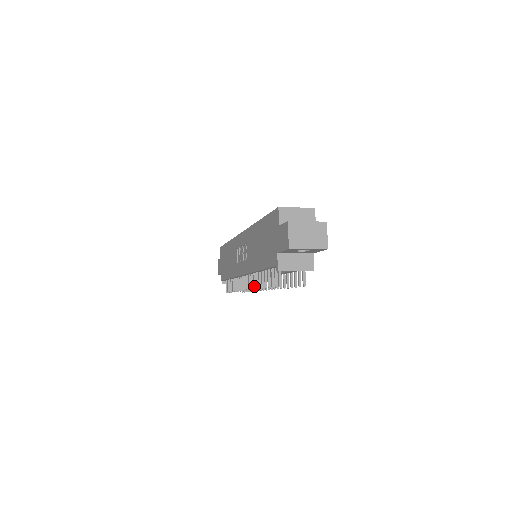
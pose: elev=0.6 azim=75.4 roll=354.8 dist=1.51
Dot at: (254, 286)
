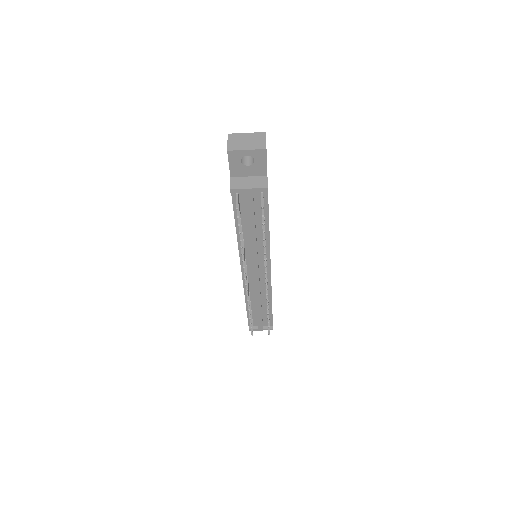
Dot at: (243, 264)
